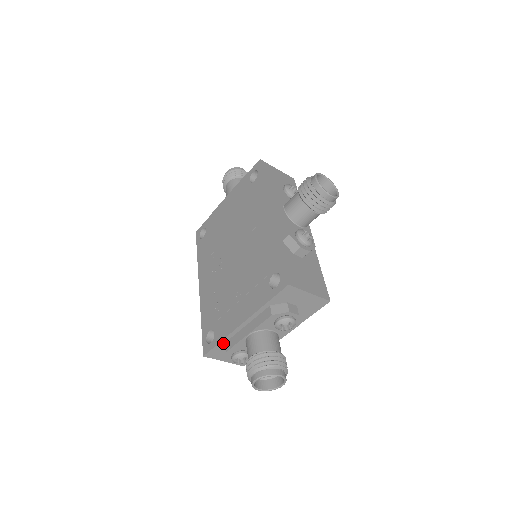
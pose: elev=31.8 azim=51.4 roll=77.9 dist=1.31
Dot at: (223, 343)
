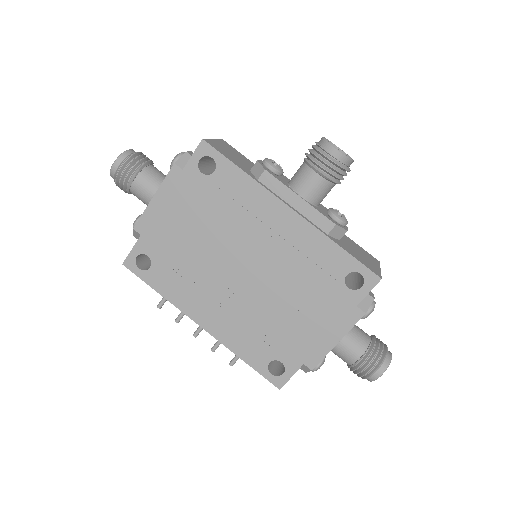
Dot at: (301, 365)
